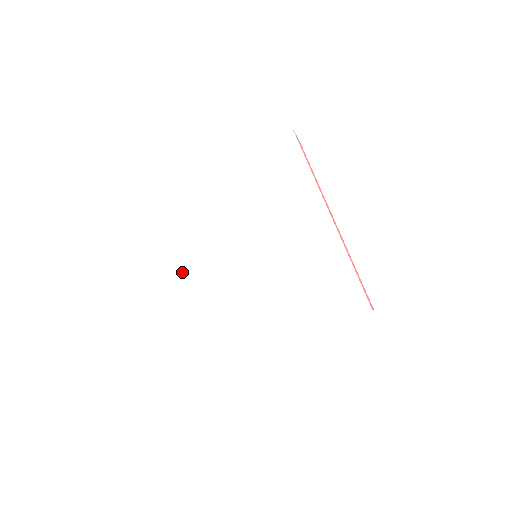
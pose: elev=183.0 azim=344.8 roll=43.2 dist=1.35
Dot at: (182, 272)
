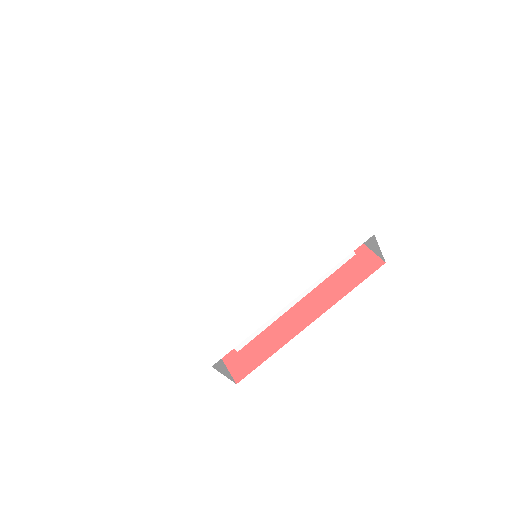
Dot at: (183, 278)
